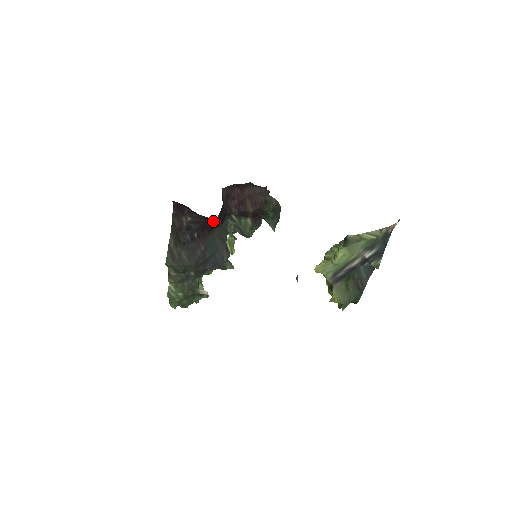
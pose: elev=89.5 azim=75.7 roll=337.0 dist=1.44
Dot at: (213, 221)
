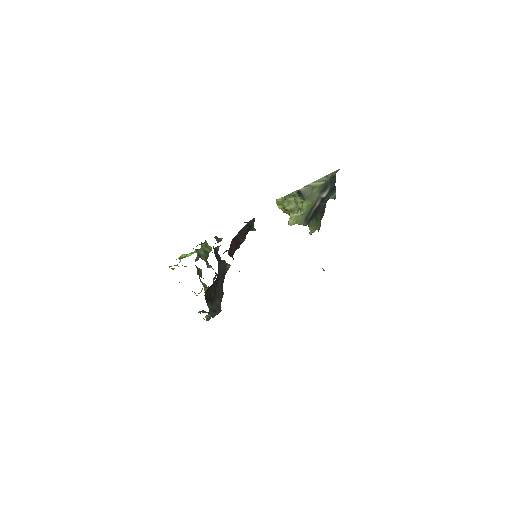
Dot at: occluded
